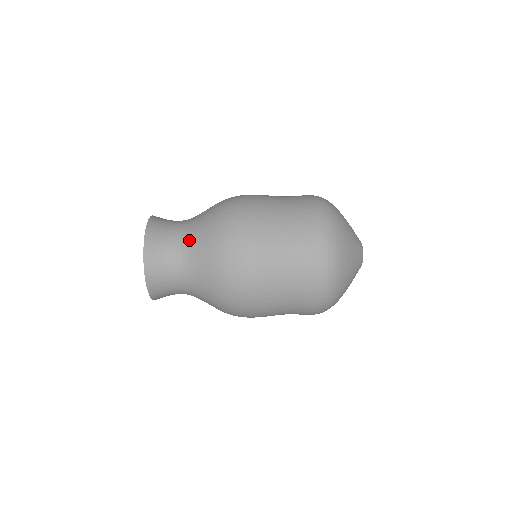
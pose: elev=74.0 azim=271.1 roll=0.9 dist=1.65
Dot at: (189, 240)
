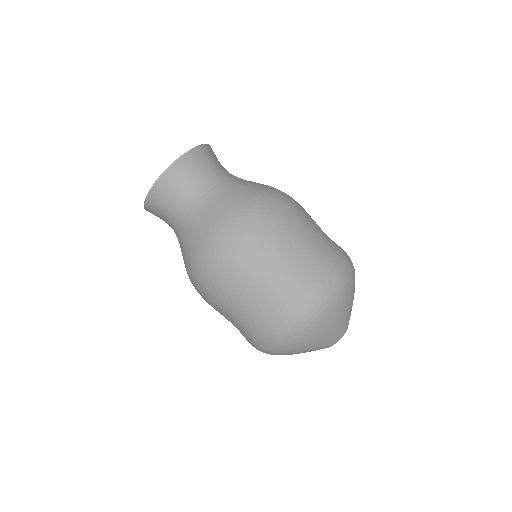
Dot at: (209, 196)
